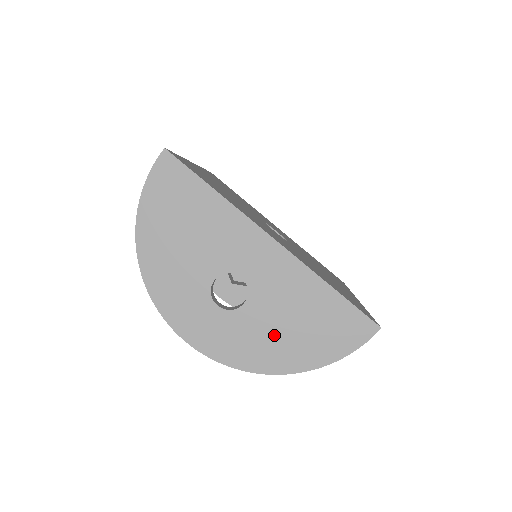
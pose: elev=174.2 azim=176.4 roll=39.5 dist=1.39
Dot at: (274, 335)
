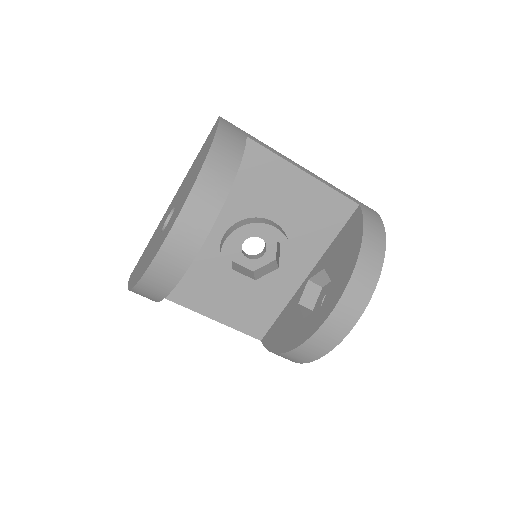
Dot at: (191, 180)
